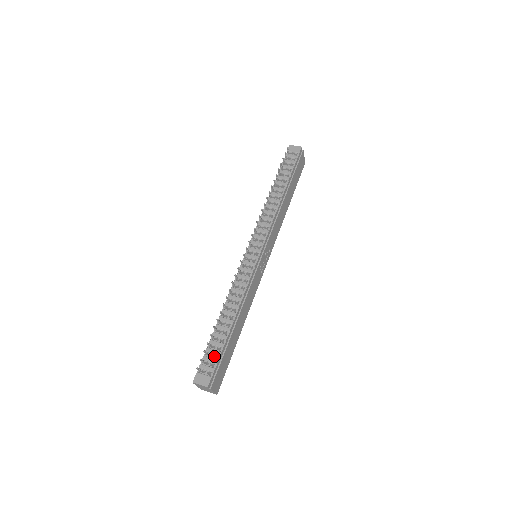
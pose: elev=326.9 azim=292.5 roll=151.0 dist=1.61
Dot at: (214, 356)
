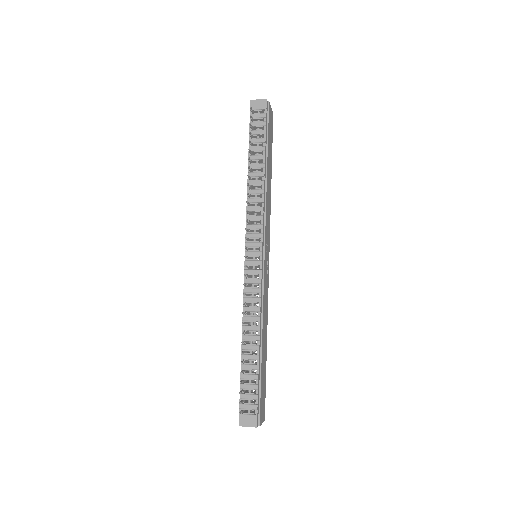
Dot at: (251, 390)
